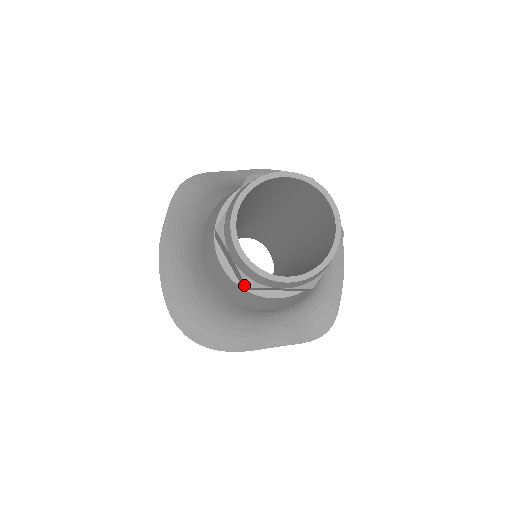
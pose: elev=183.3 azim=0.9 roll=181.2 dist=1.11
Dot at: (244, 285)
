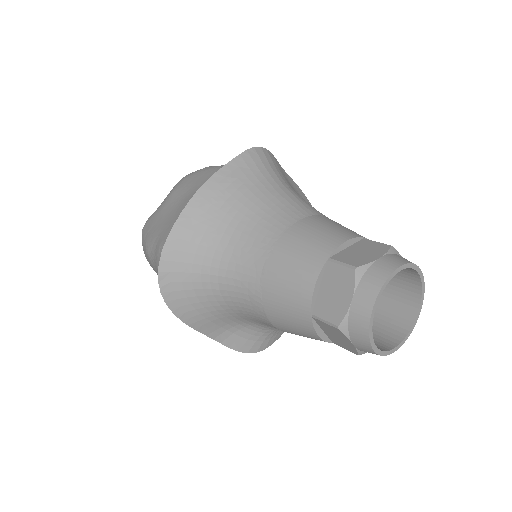
Dot at: (331, 321)
